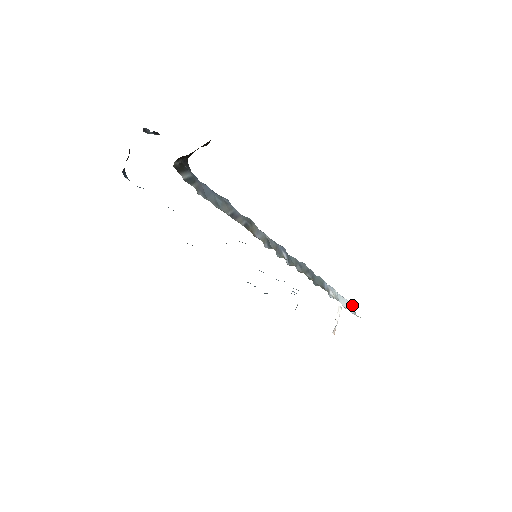
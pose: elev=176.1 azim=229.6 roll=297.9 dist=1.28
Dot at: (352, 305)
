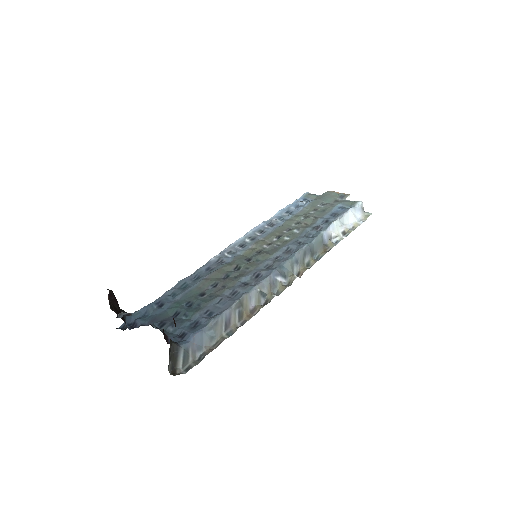
Dot at: (357, 206)
